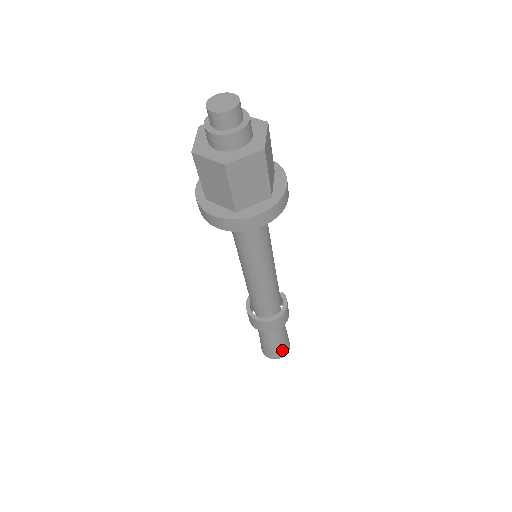
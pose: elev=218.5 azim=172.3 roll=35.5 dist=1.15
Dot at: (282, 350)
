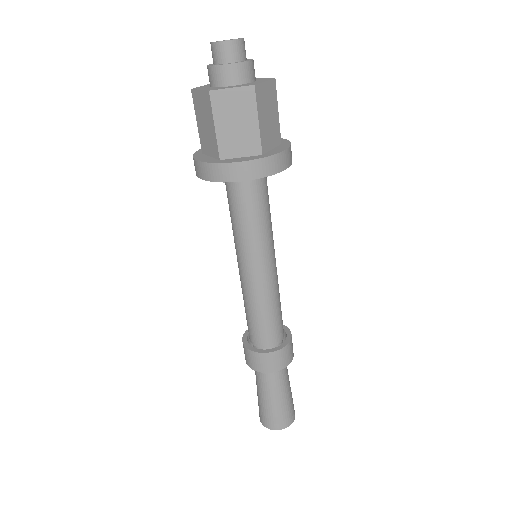
Dot at: (292, 407)
